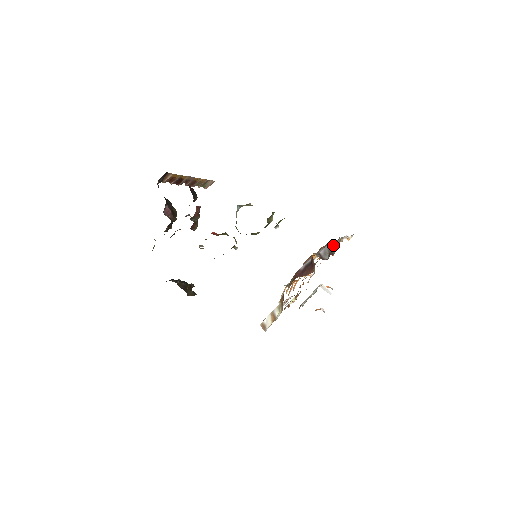
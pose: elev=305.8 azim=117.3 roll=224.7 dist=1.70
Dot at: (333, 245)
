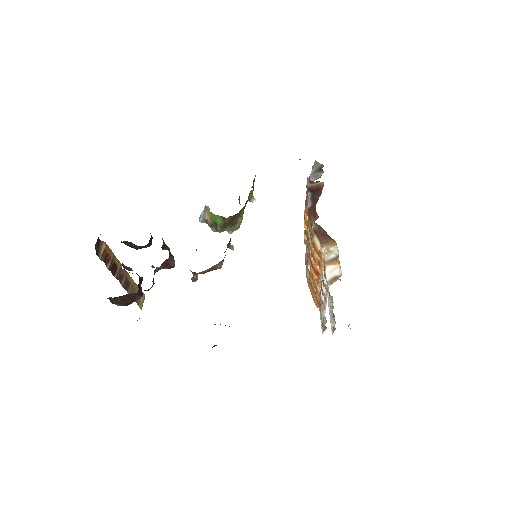
Dot at: (314, 168)
